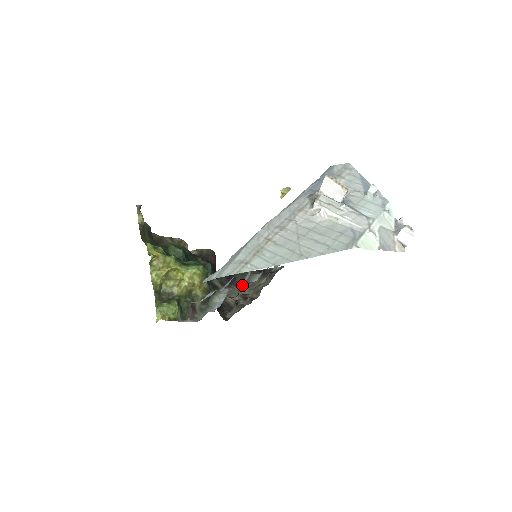
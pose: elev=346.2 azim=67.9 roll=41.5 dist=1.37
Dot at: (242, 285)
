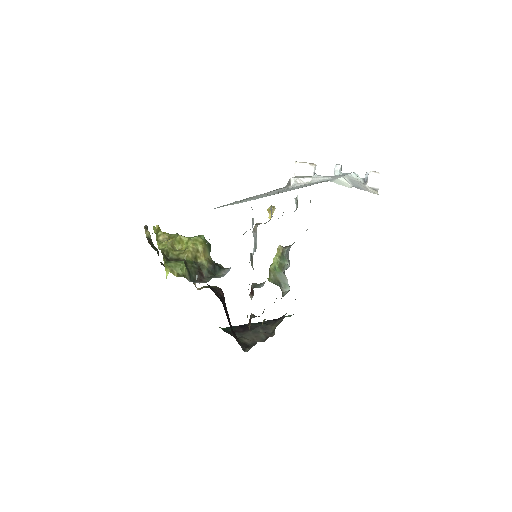
Dot at: (250, 294)
